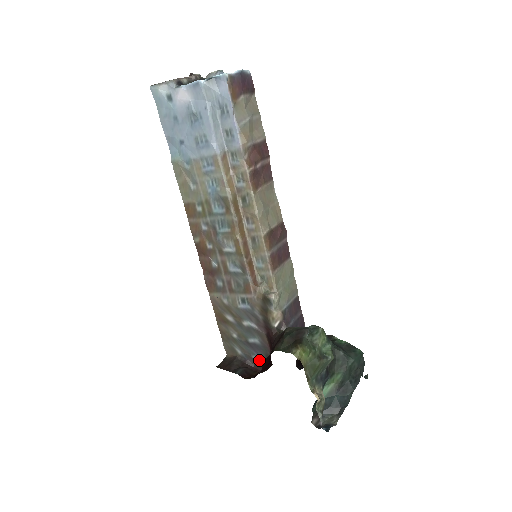
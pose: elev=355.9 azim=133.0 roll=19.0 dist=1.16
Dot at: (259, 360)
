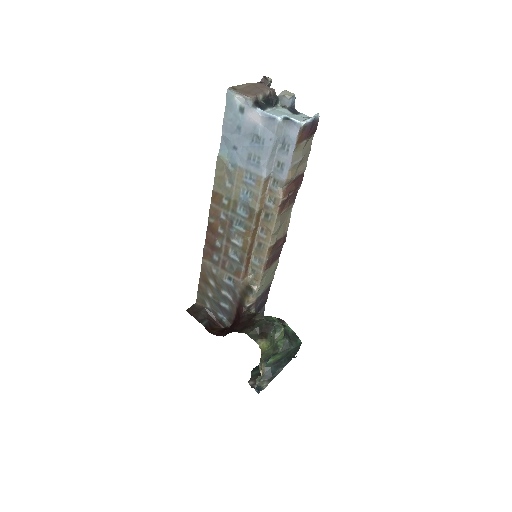
Dot at: (222, 319)
